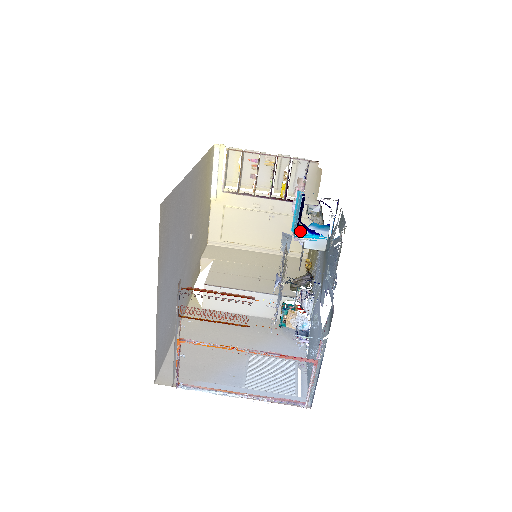
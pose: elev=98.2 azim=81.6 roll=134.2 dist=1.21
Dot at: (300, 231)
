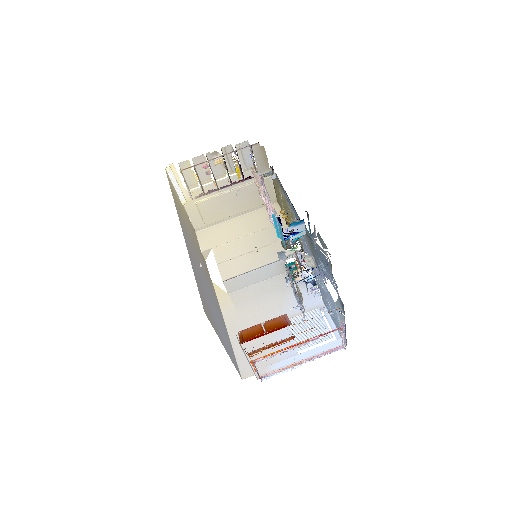
Dot at: occluded
